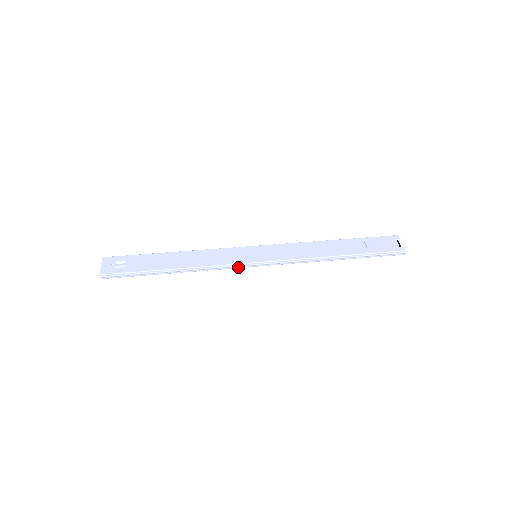
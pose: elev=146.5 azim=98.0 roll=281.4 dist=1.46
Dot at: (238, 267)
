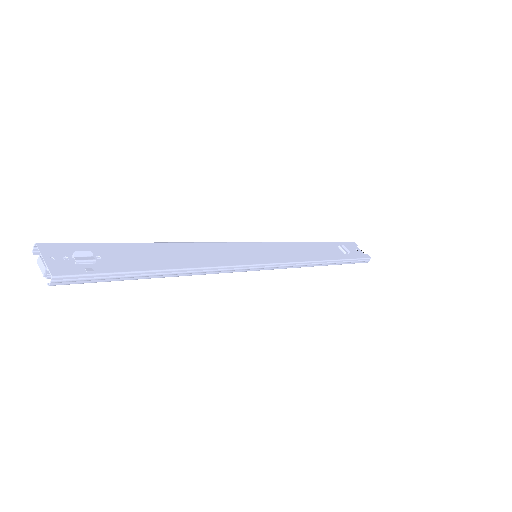
Dot at: (245, 270)
